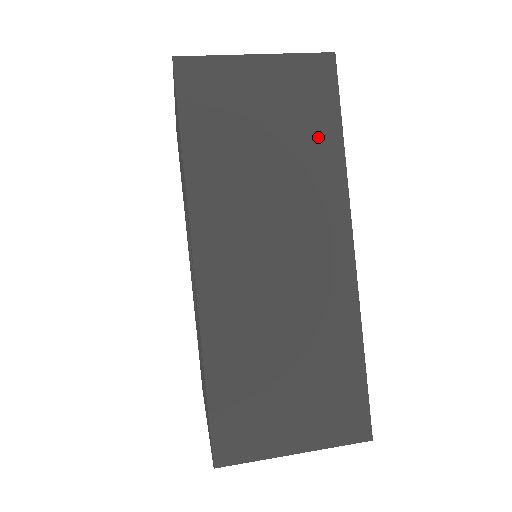
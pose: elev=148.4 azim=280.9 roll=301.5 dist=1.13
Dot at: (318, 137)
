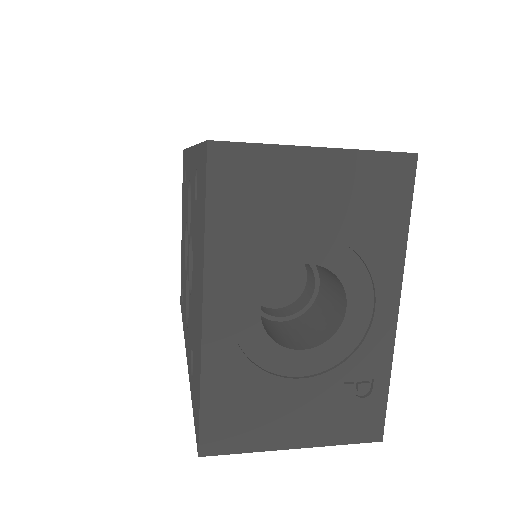
Dot at: occluded
